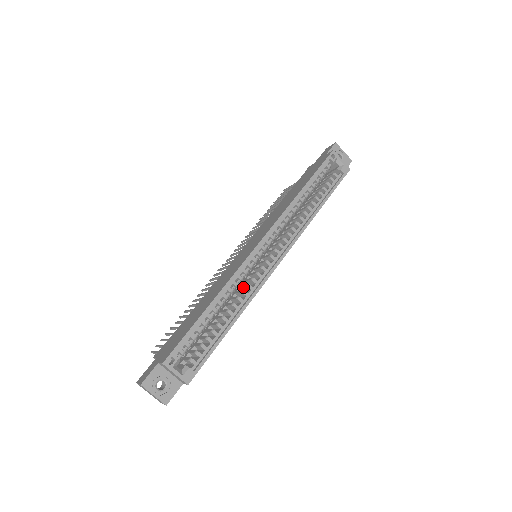
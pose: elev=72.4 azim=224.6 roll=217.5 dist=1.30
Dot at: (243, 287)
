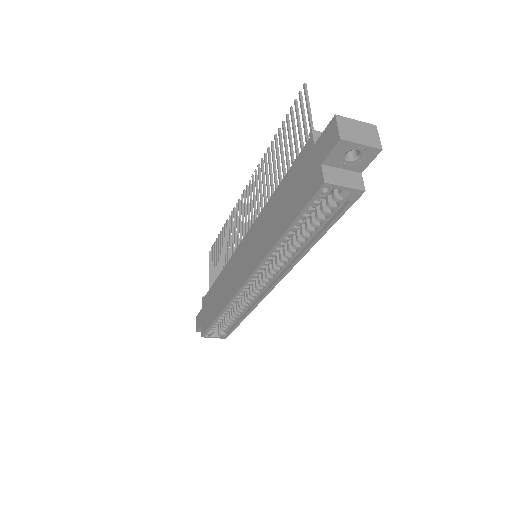
Dot at: (247, 292)
